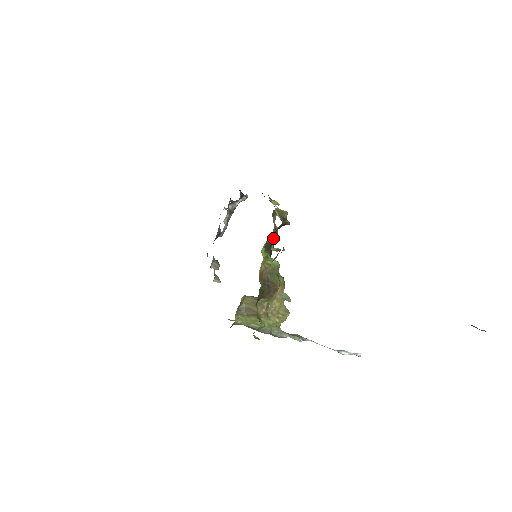
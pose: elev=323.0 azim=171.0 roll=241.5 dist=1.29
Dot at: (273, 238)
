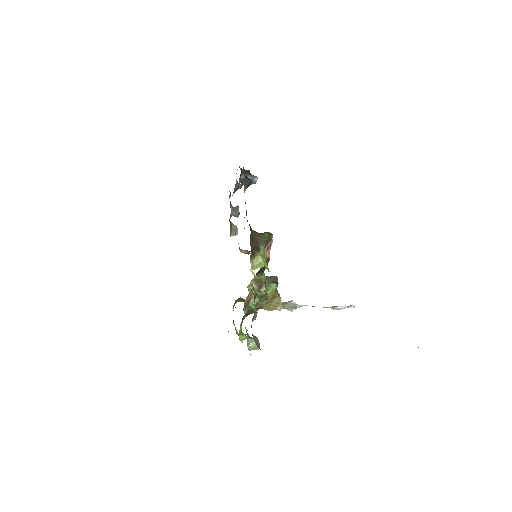
Dot at: (264, 266)
